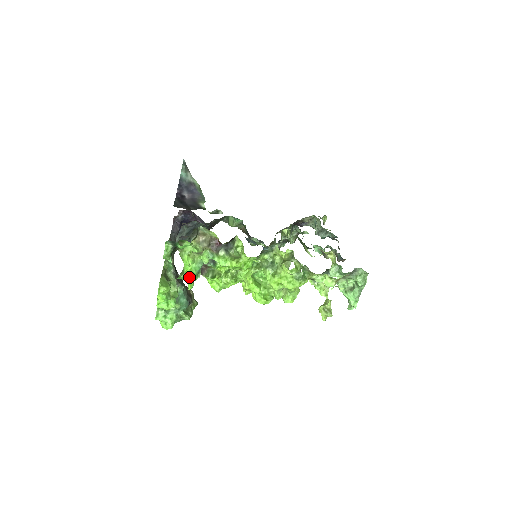
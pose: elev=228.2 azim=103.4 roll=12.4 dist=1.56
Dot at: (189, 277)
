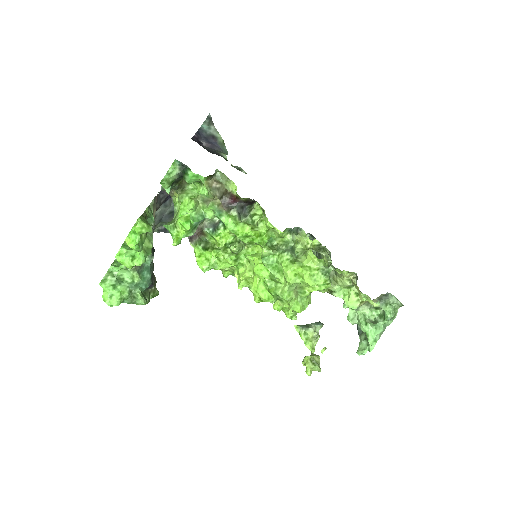
Dot at: (183, 224)
